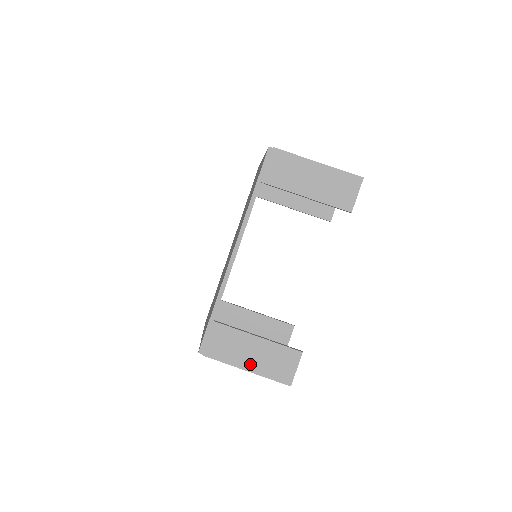
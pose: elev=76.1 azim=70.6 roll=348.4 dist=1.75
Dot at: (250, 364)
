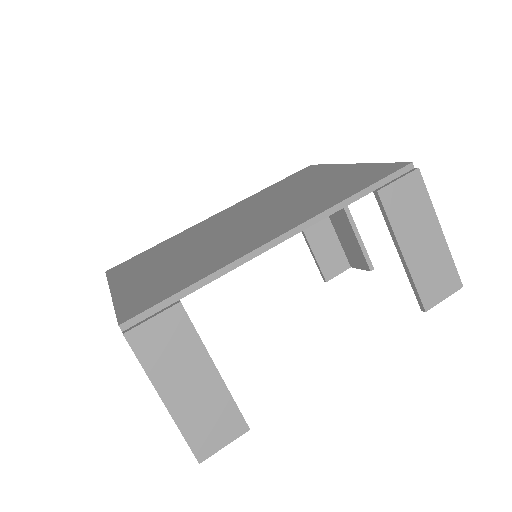
Dot at: (176, 396)
